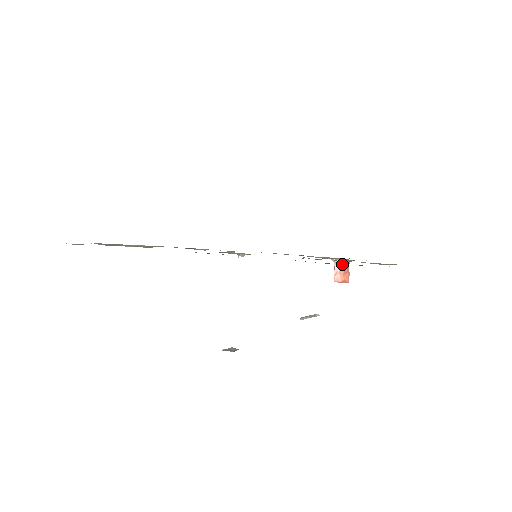
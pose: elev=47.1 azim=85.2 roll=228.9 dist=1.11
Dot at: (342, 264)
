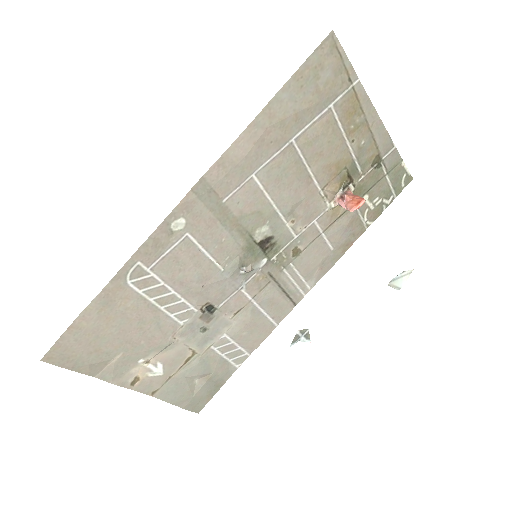
Dot at: (252, 142)
